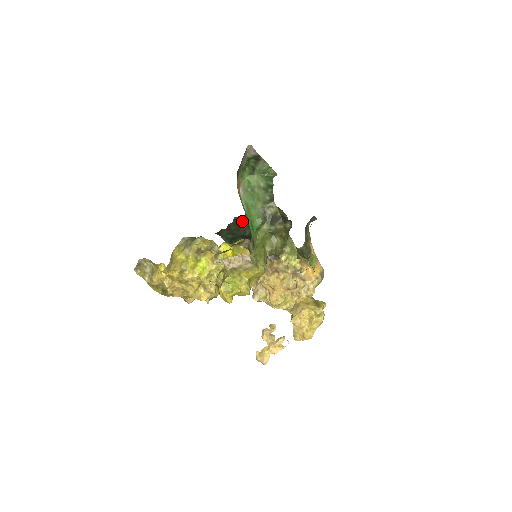
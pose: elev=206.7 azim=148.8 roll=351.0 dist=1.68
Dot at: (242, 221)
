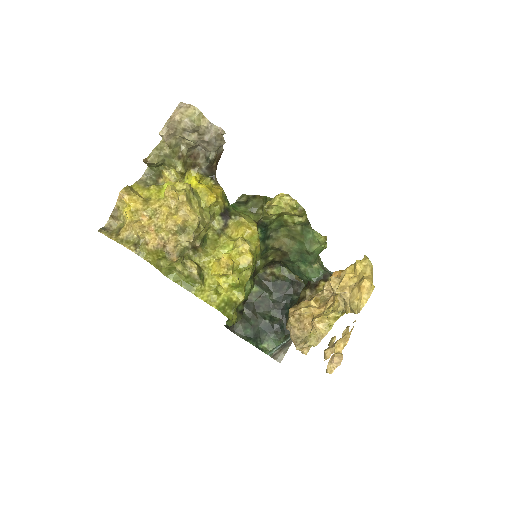
Dot at: (252, 302)
